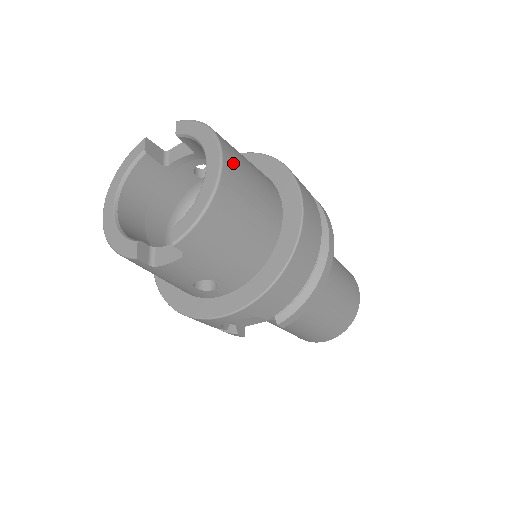
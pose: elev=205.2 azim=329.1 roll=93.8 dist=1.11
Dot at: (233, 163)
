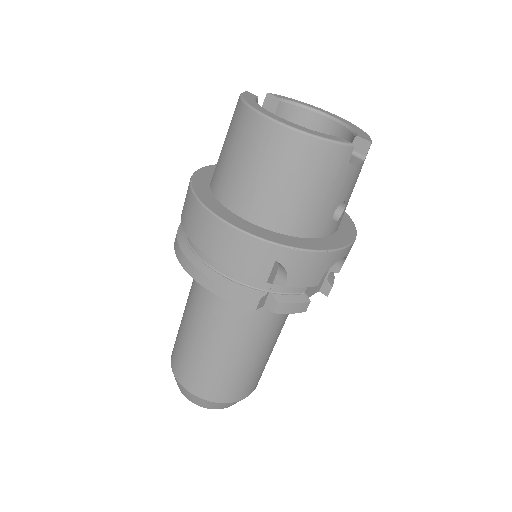
Dot at: occluded
